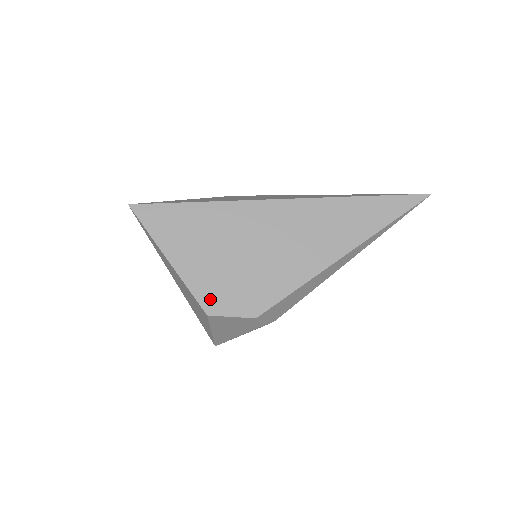
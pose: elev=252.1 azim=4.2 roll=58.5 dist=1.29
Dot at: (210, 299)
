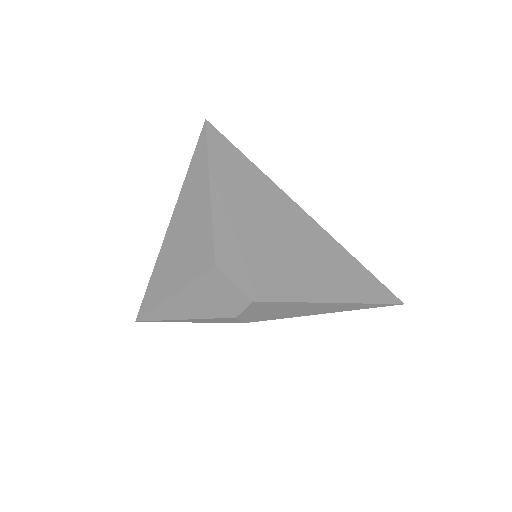
Dot at: (226, 253)
